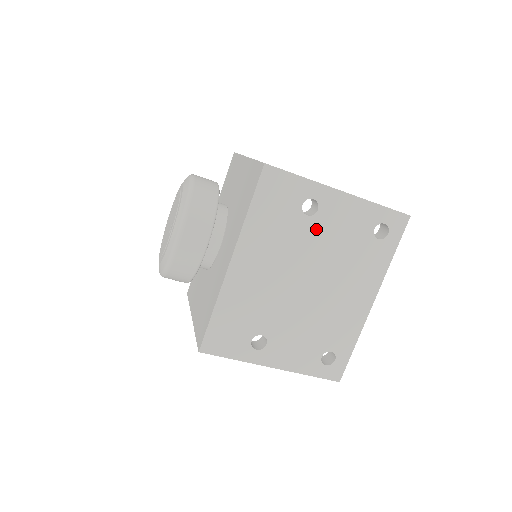
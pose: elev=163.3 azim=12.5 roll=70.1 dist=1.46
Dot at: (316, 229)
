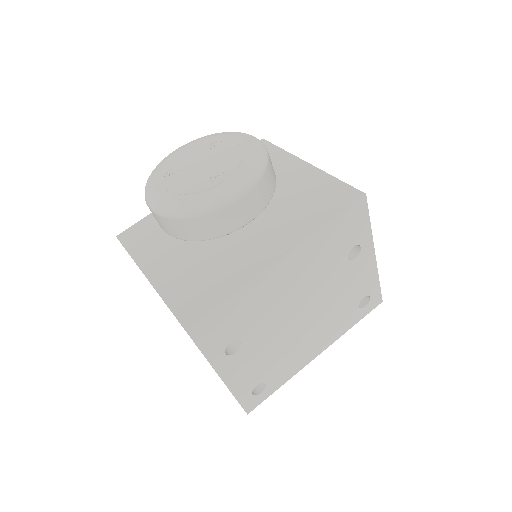
Dot at: (342, 273)
